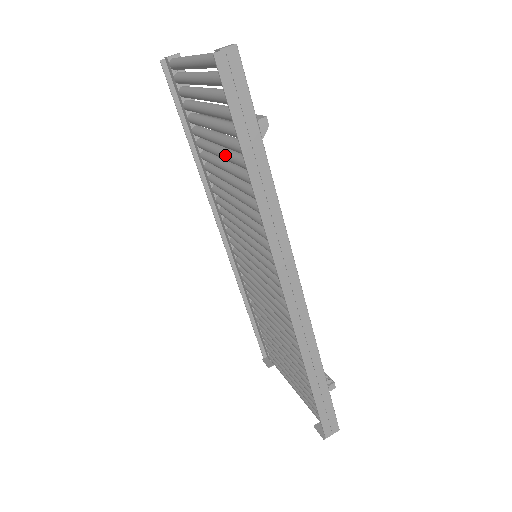
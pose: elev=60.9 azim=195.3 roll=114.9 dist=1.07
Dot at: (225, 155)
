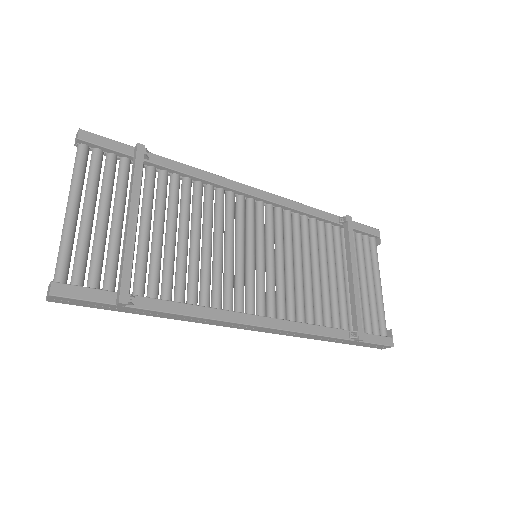
Dot at: (152, 252)
